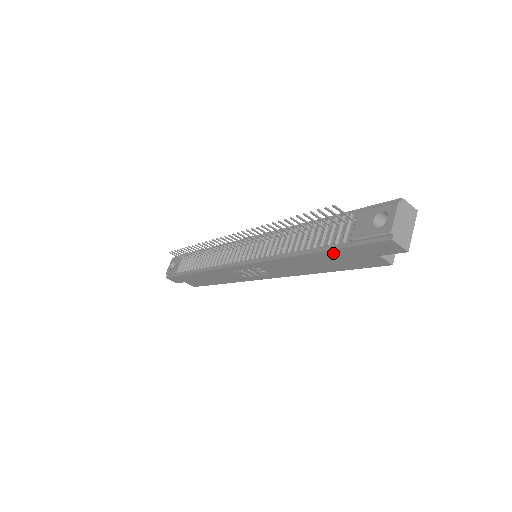
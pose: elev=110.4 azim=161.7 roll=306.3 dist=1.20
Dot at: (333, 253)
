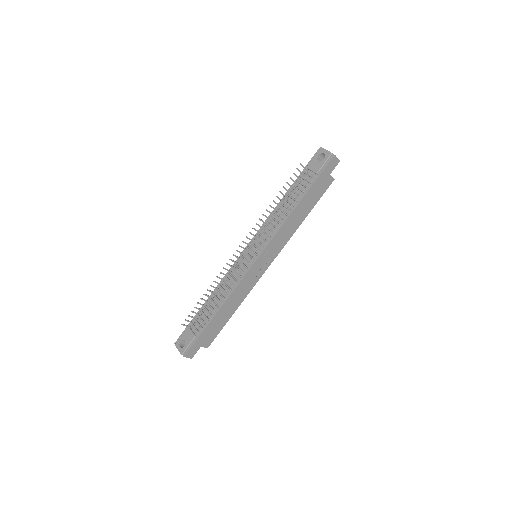
Dot at: (311, 190)
